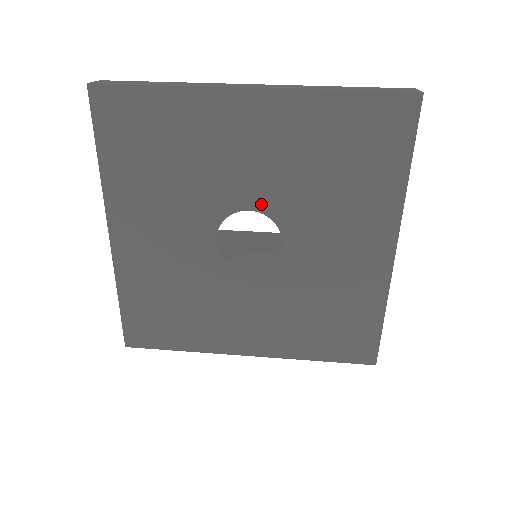
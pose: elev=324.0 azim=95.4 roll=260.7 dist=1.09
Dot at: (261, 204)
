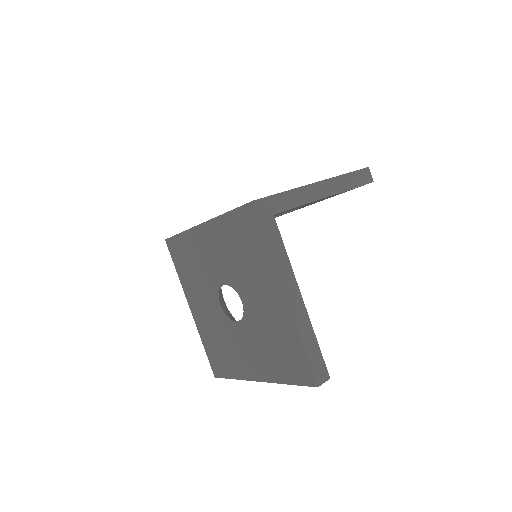
Dot at: occluded
